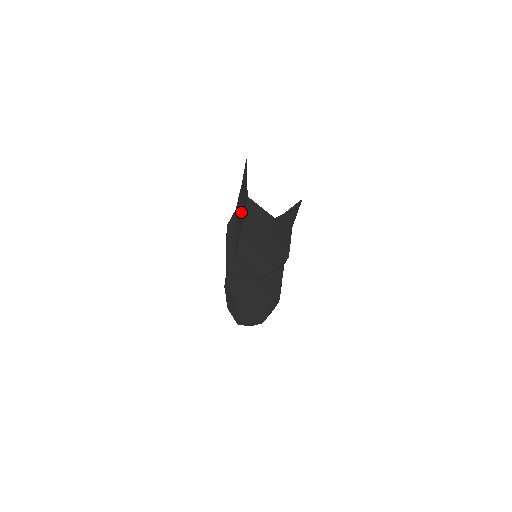
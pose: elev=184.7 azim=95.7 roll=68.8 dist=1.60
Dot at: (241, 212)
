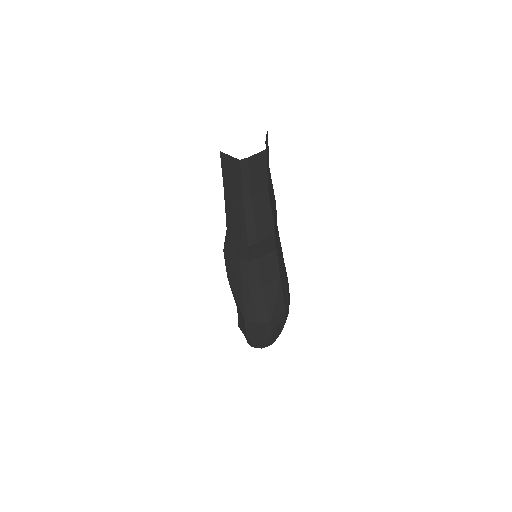
Dot at: occluded
